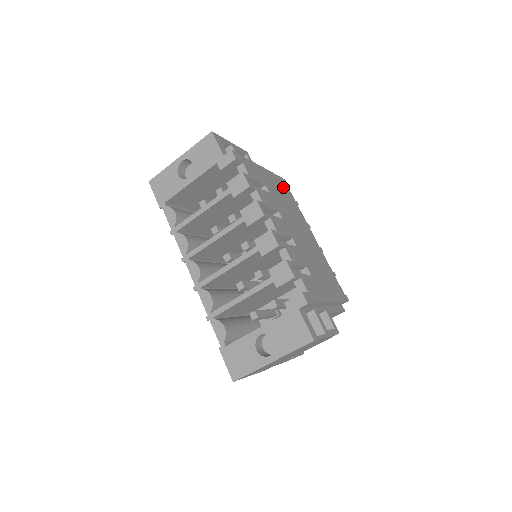
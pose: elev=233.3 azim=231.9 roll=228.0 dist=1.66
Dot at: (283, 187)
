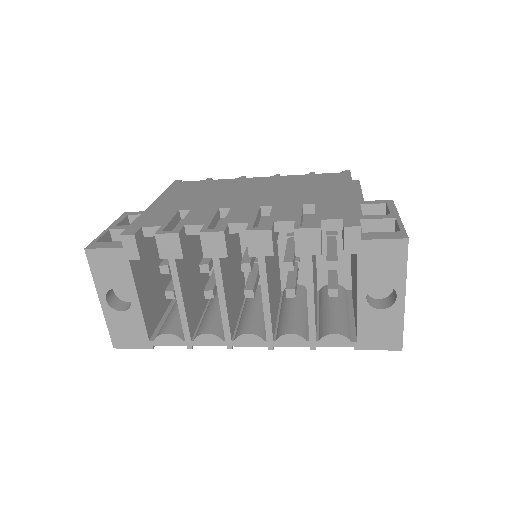
Dot at: (185, 188)
